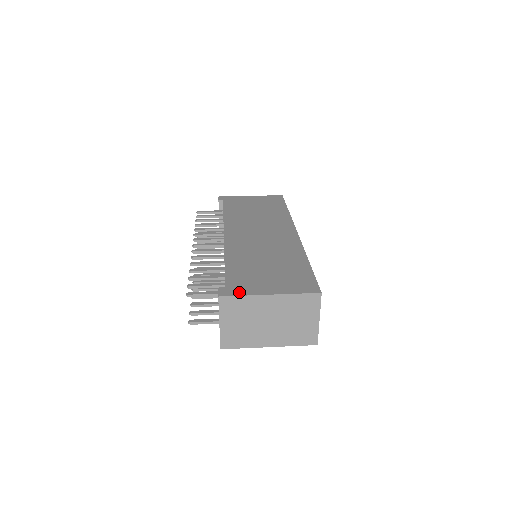
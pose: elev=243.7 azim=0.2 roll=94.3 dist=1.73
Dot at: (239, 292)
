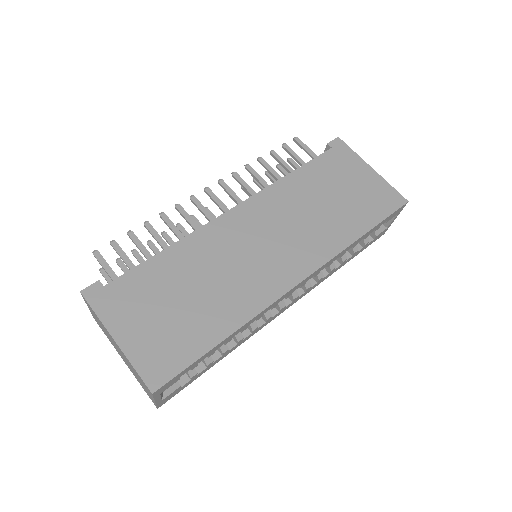
Dot at: (100, 306)
